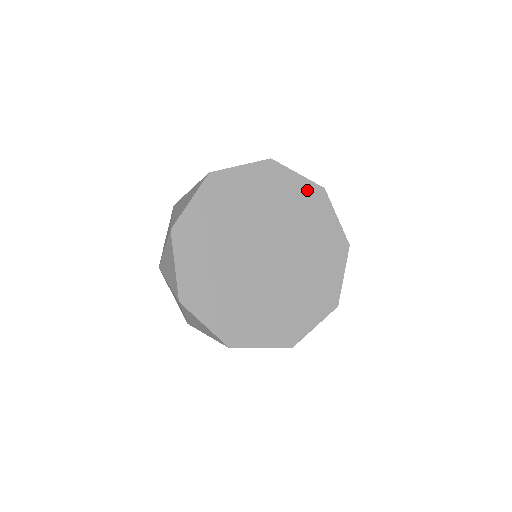
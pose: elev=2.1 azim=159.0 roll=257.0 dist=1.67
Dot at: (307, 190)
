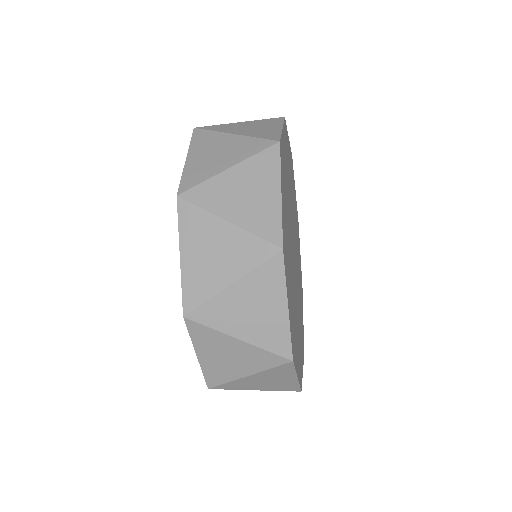
Dot at: occluded
